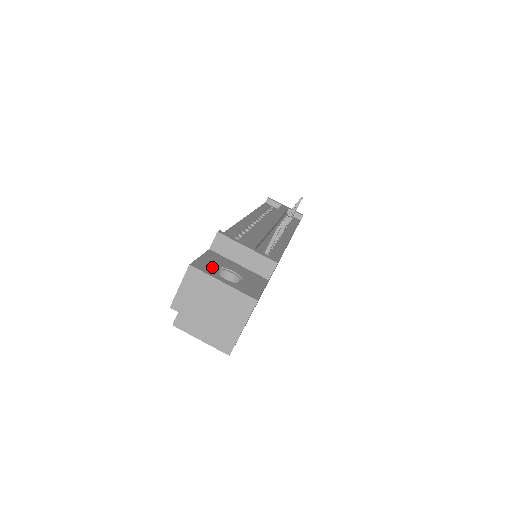
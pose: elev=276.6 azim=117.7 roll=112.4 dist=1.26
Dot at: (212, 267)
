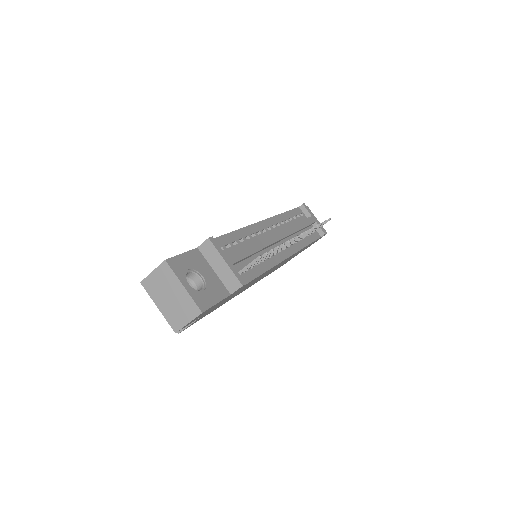
Dot at: (185, 268)
